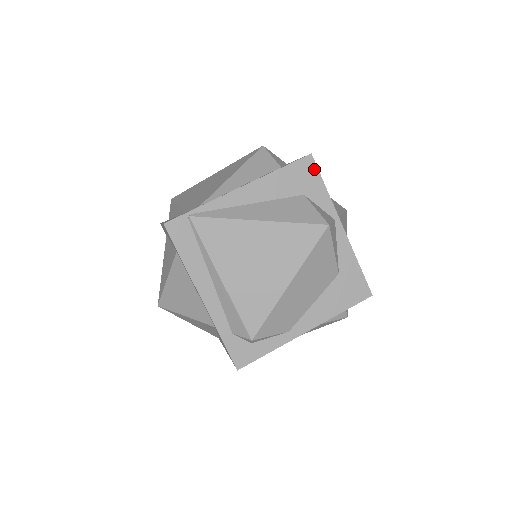
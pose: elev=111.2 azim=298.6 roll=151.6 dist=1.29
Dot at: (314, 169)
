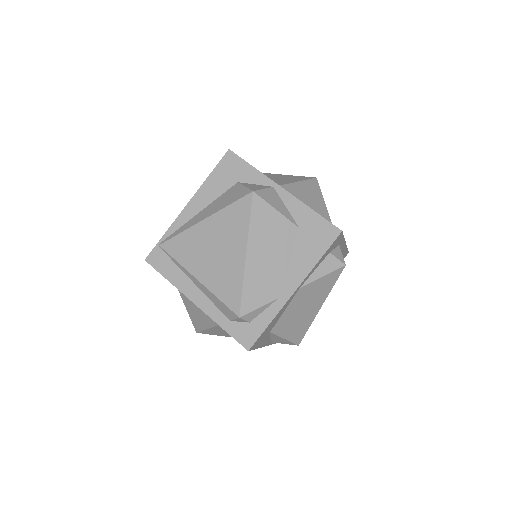
Dot at: (237, 159)
